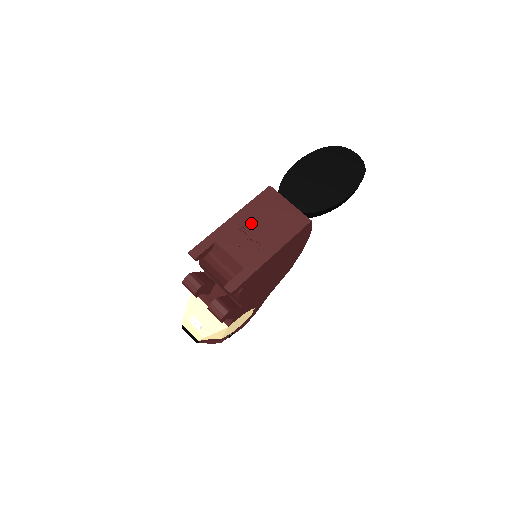
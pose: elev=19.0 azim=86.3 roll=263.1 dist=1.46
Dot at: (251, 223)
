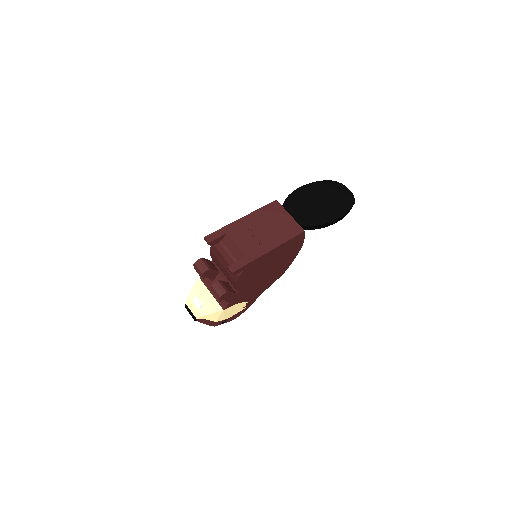
Dot at: (257, 224)
